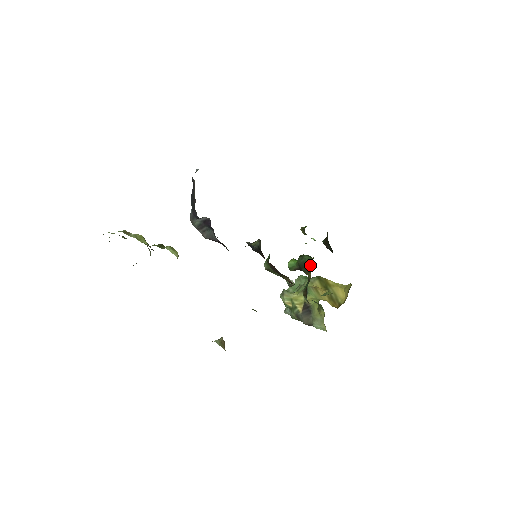
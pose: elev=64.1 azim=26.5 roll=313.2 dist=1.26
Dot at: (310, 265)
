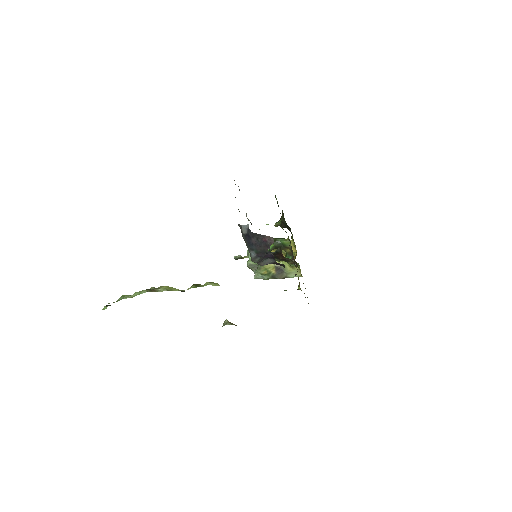
Dot at: (288, 244)
